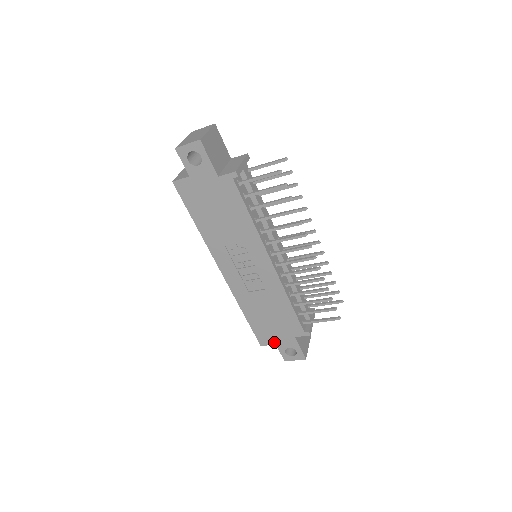
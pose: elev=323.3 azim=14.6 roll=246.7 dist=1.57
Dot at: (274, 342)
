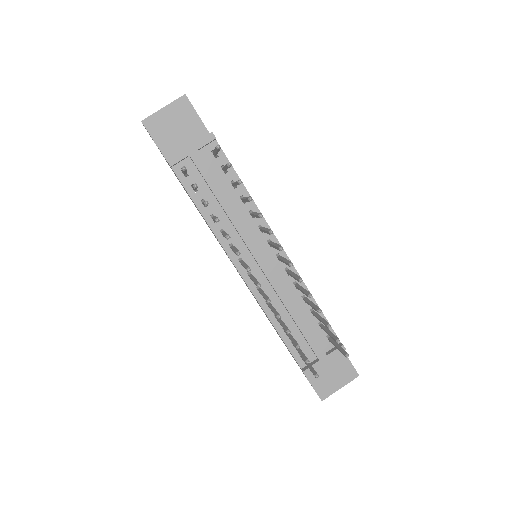
Dot at: occluded
